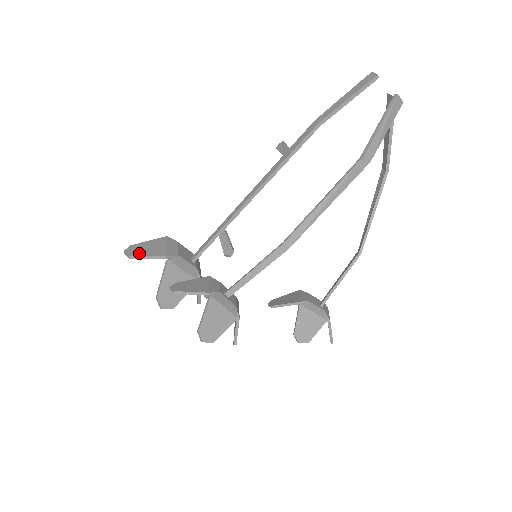
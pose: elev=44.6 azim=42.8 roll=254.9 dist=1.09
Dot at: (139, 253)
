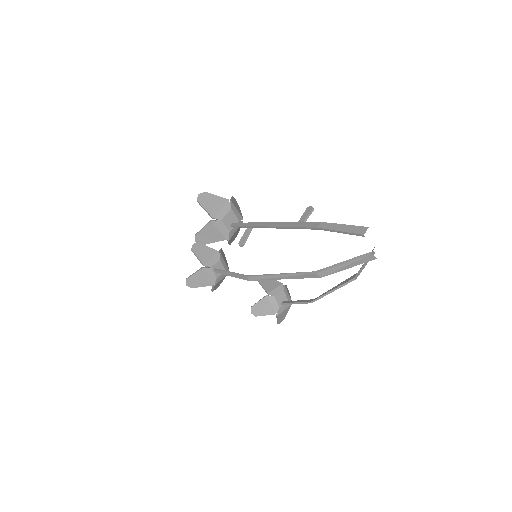
Dot at: (203, 203)
